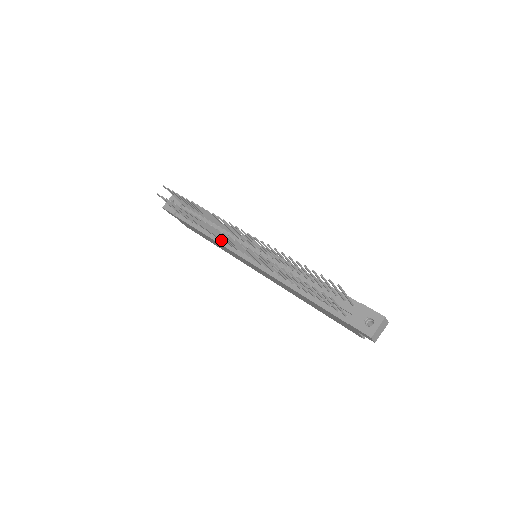
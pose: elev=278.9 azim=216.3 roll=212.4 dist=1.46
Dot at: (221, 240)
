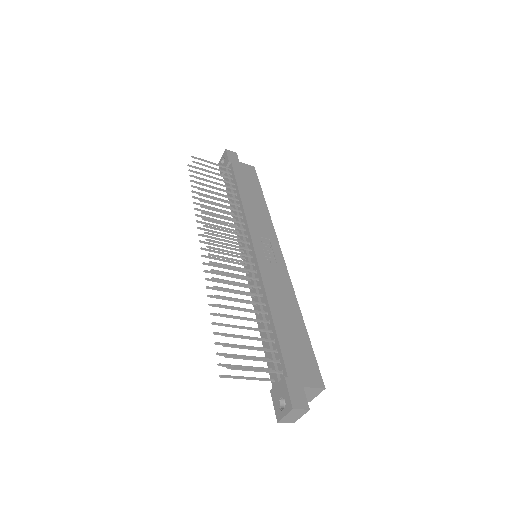
Dot at: (237, 226)
